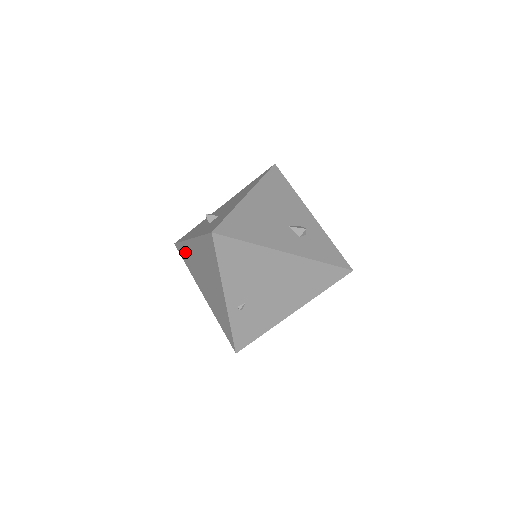
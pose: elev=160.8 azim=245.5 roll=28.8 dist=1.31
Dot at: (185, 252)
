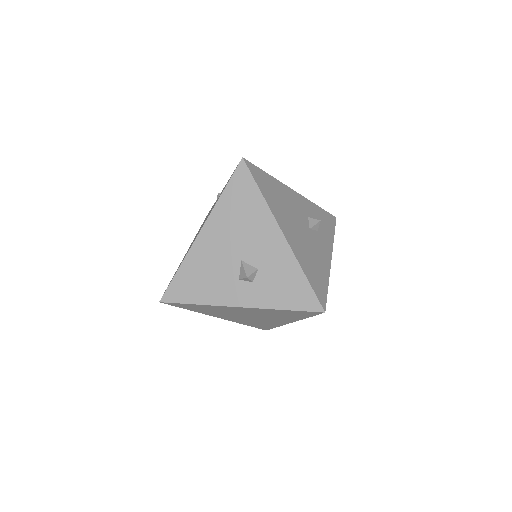
Dot at: (200, 308)
